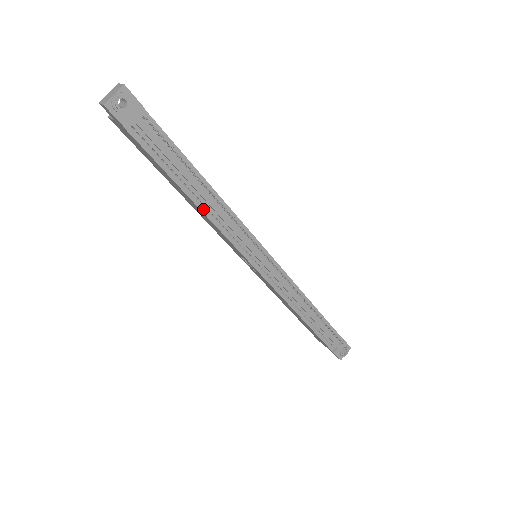
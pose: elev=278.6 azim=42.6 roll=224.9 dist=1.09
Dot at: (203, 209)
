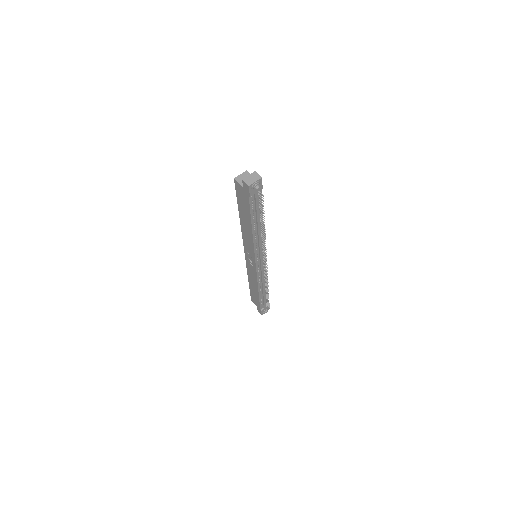
Dot at: (254, 235)
